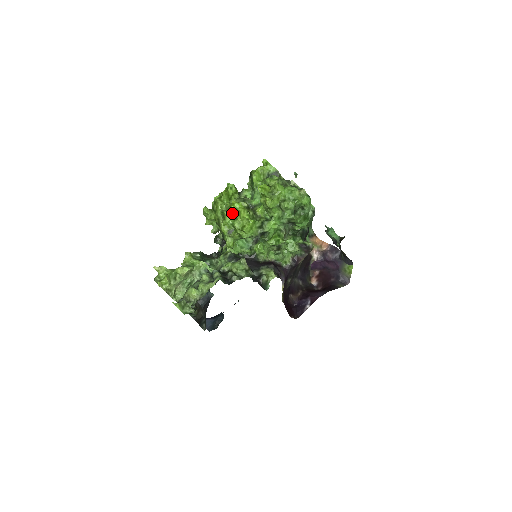
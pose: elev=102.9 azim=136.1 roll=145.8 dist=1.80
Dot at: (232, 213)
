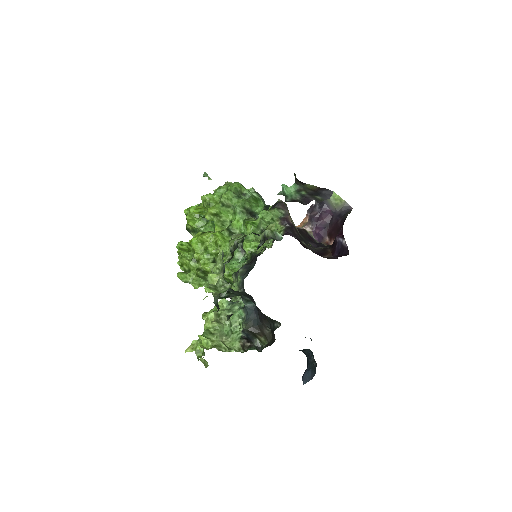
Dot at: (199, 250)
